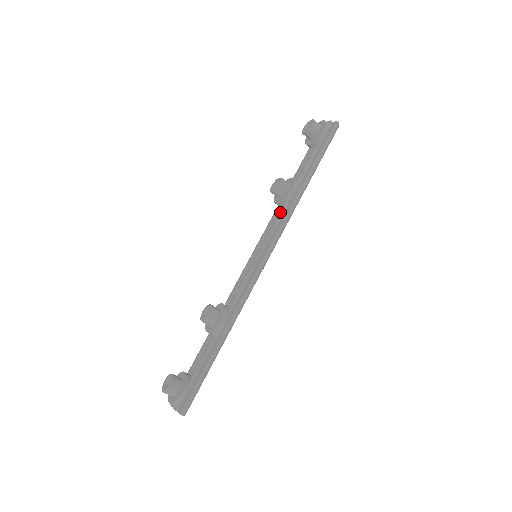
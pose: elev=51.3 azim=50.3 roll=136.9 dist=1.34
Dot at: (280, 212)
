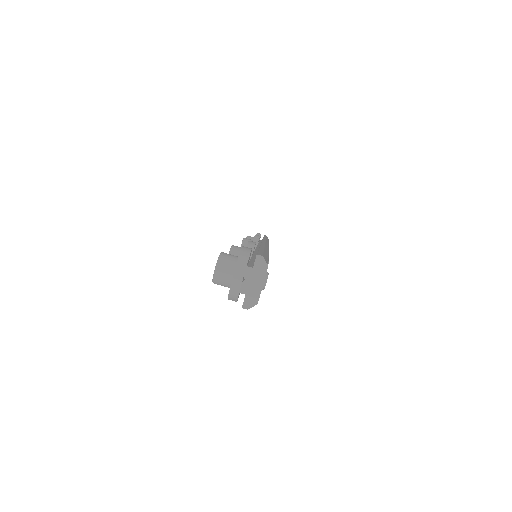
Dot at: occluded
